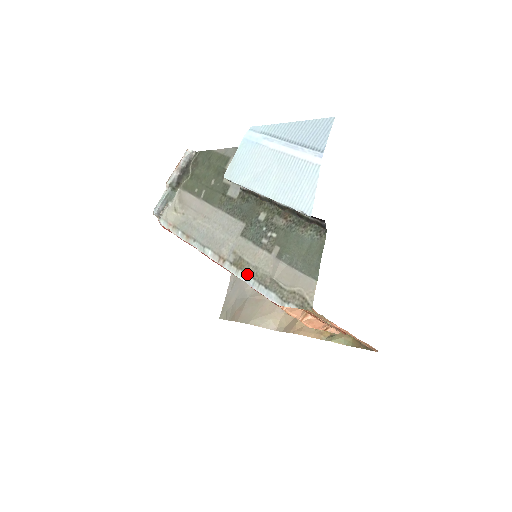
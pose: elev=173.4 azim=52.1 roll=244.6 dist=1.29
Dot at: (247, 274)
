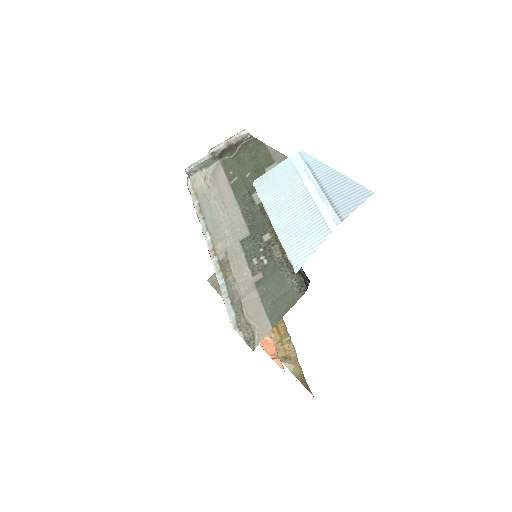
Dot at: (225, 280)
